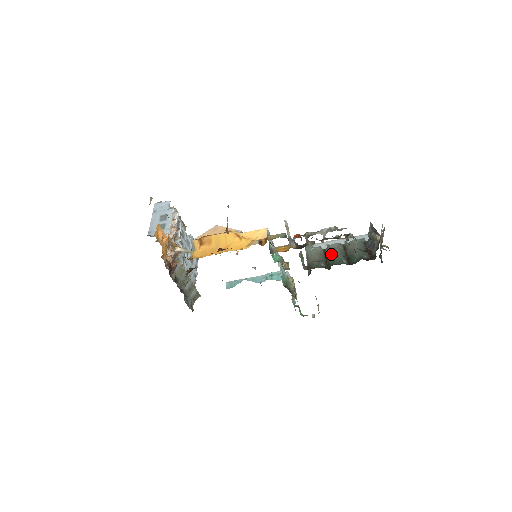
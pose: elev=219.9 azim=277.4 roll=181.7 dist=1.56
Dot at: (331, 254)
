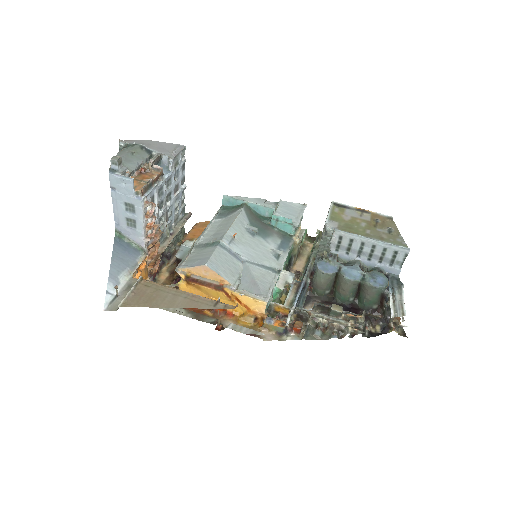
Dot at: (334, 315)
